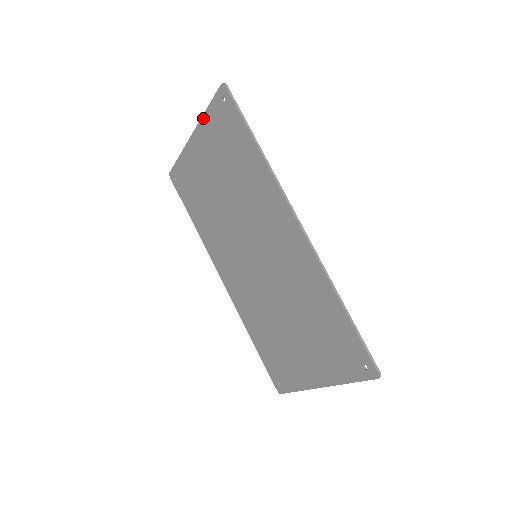
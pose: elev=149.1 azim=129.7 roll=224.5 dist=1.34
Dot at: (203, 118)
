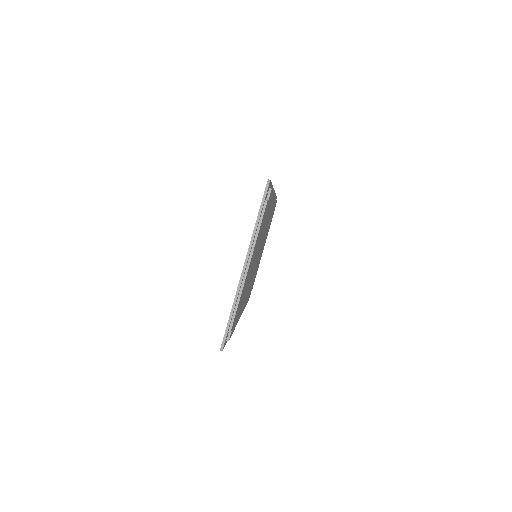
Dot at: (234, 300)
